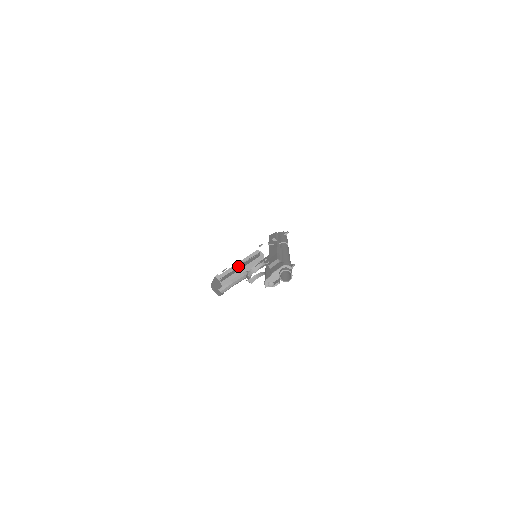
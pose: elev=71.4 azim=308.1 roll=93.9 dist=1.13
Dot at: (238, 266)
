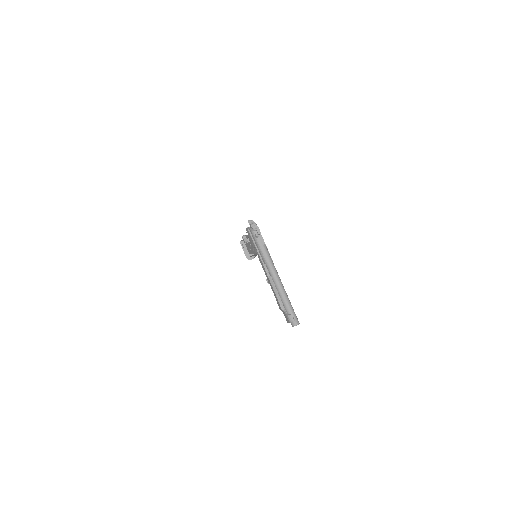
Dot at: (248, 243)
